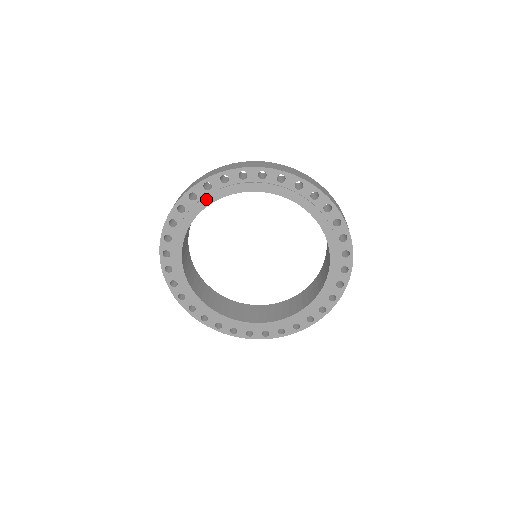
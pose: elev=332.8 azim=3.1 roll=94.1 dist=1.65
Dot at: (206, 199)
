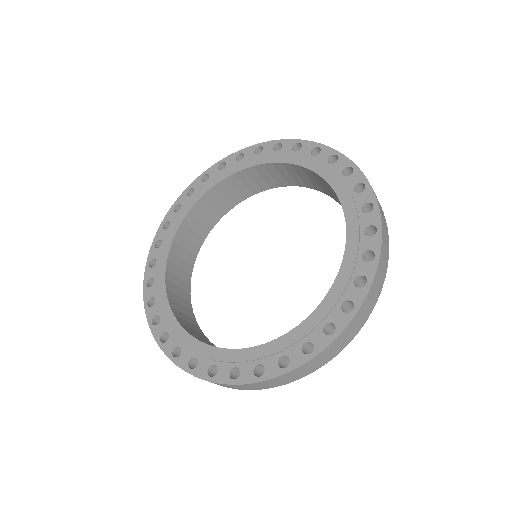
Dot at: (178, 219)
